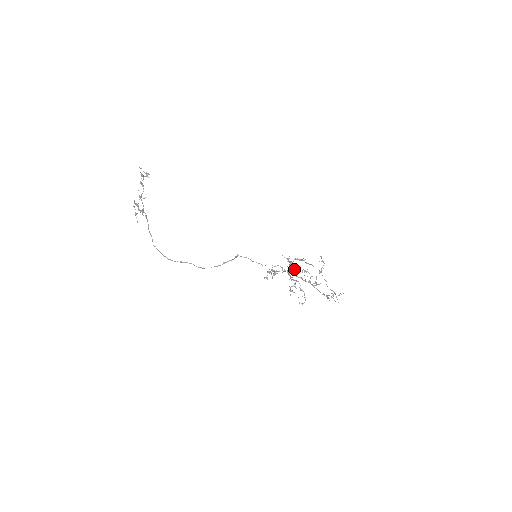
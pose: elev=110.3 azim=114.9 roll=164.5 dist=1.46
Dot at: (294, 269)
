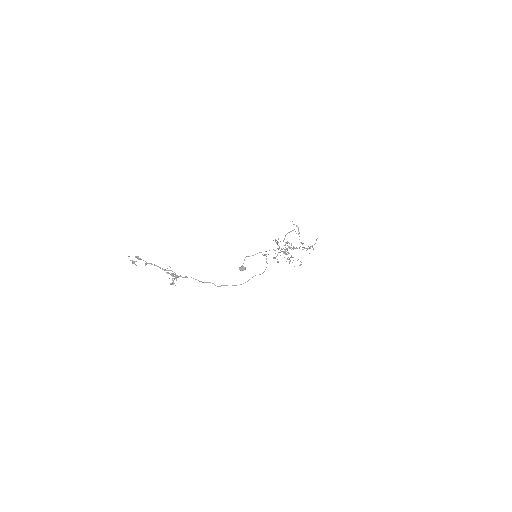
Dot at: (245, 268)
